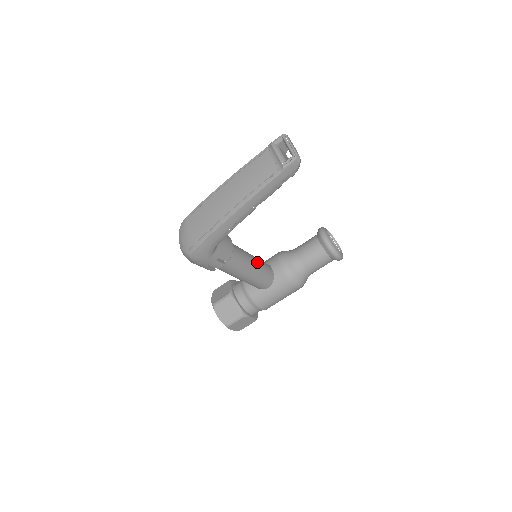
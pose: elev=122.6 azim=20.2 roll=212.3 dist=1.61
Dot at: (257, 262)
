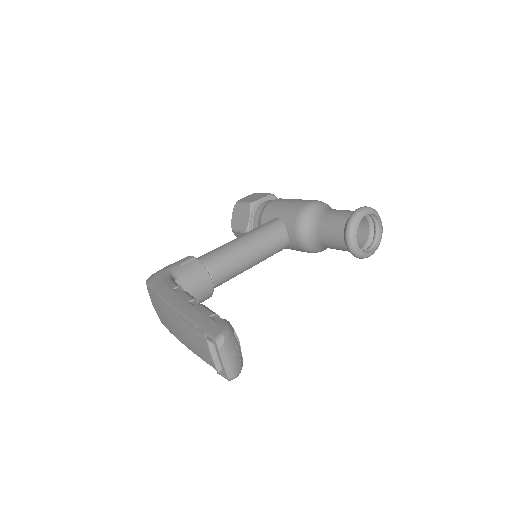
Dot at: (260, 254)
